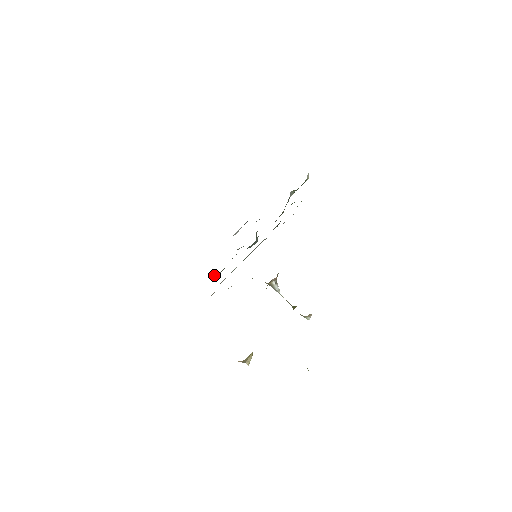
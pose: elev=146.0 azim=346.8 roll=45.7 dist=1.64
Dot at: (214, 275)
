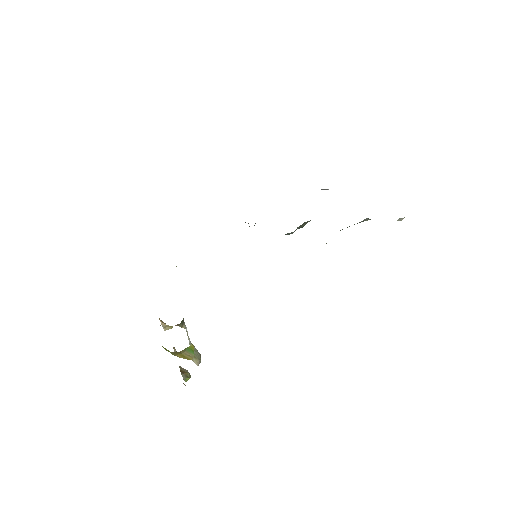
Dot at: (245, 222)
